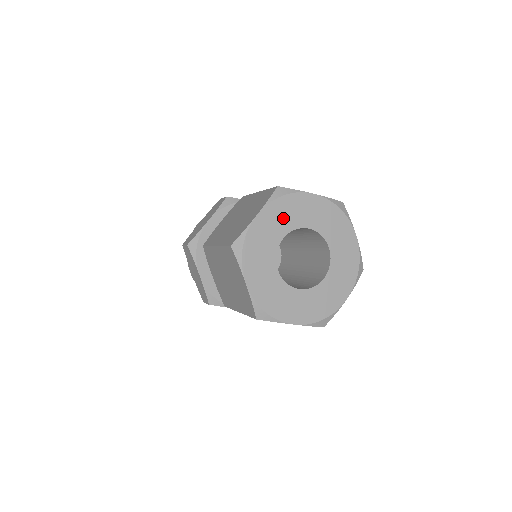
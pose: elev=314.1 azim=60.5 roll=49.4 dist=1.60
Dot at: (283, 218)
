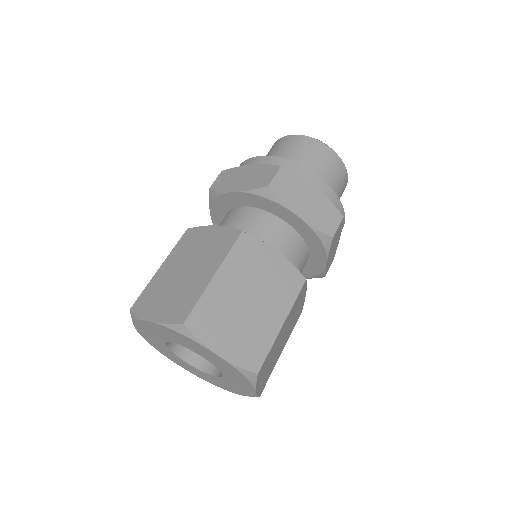
Dot at: (178, 339)
